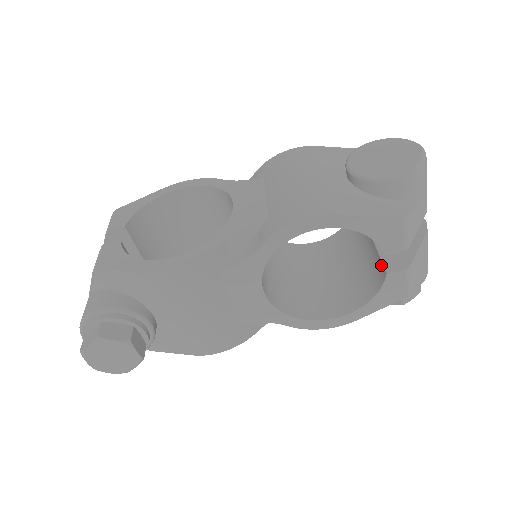
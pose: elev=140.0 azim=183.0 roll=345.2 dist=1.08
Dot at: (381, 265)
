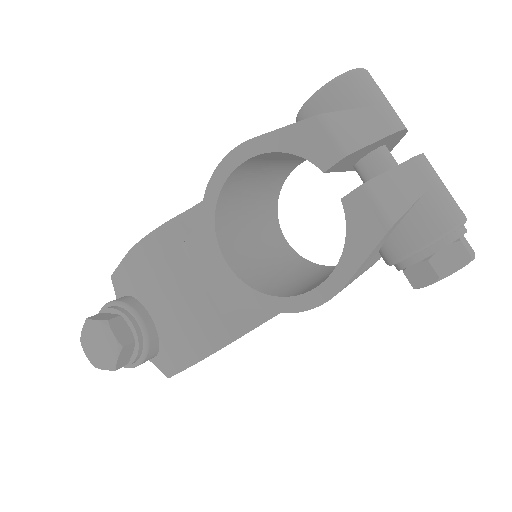
Dot at: occluded
